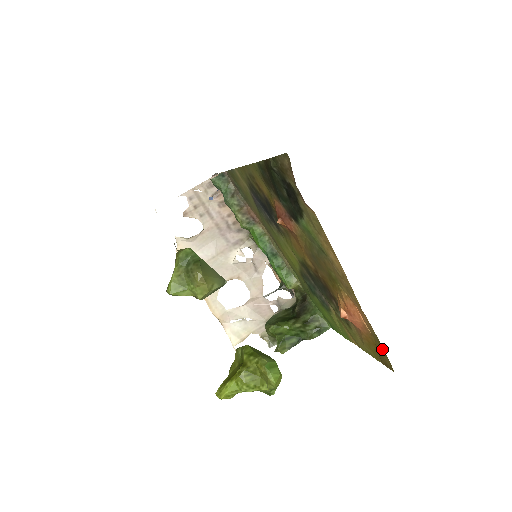
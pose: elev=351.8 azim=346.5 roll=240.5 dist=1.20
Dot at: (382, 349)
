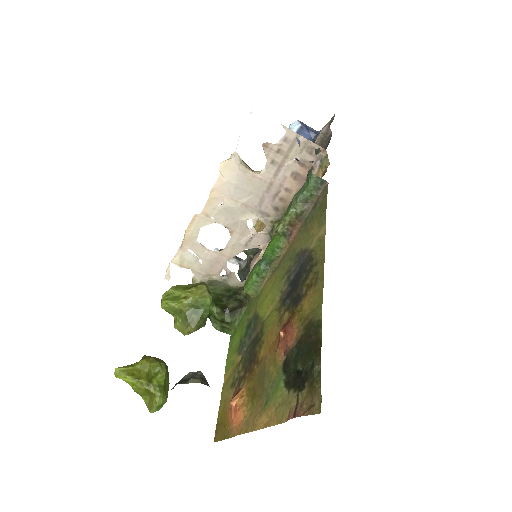
Dot at: (223, 437)
